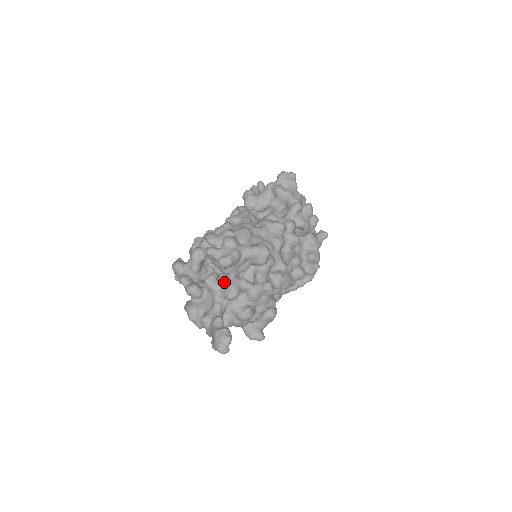
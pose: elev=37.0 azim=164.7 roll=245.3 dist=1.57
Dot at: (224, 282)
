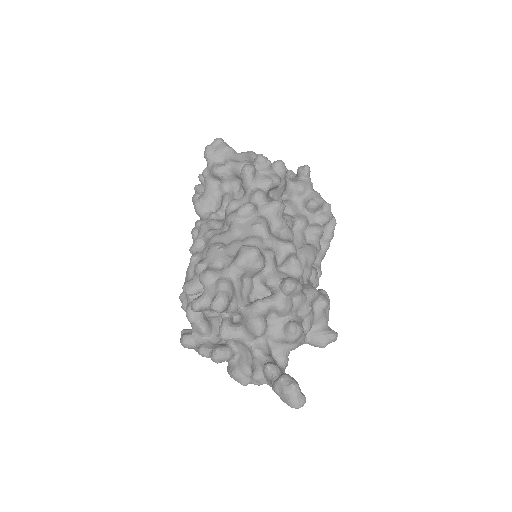
Dot at: (241, 321)
